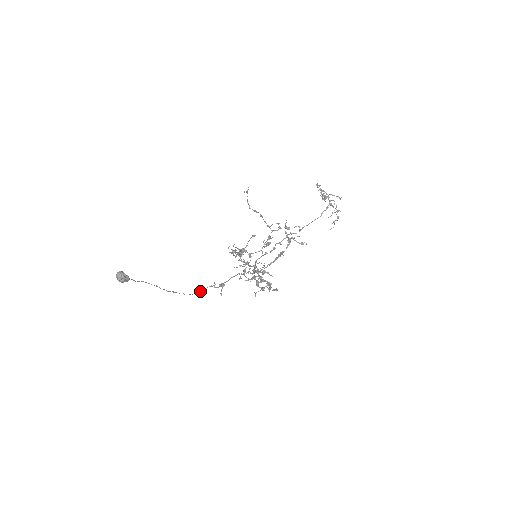
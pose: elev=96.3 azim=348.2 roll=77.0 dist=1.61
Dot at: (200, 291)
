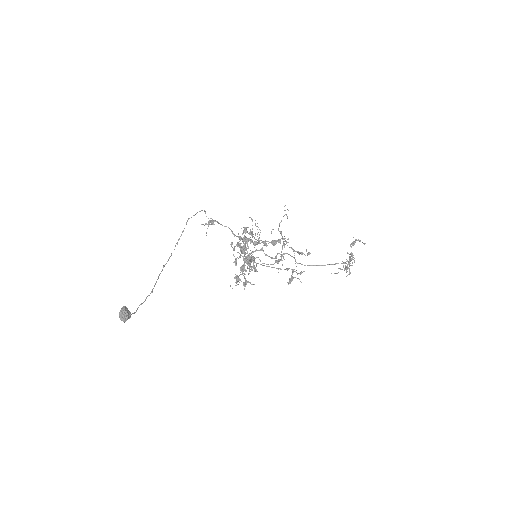
Dot at: occluded
